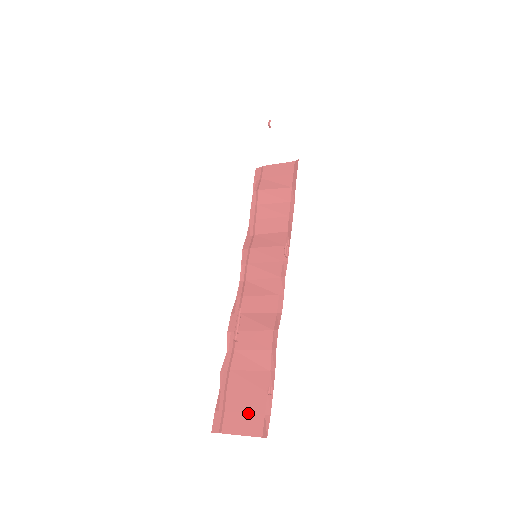
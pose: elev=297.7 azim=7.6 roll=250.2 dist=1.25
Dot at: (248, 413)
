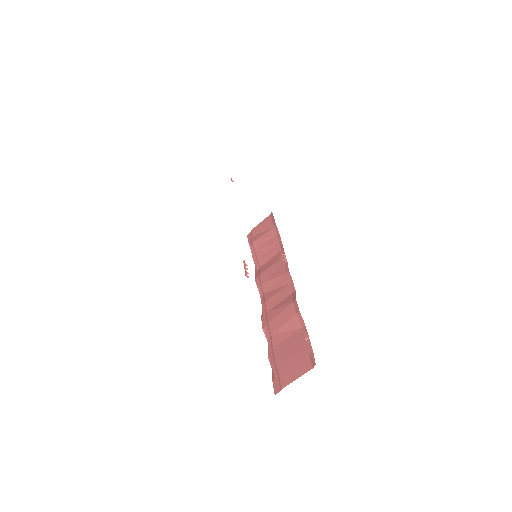
Dot at: (296, 362)
